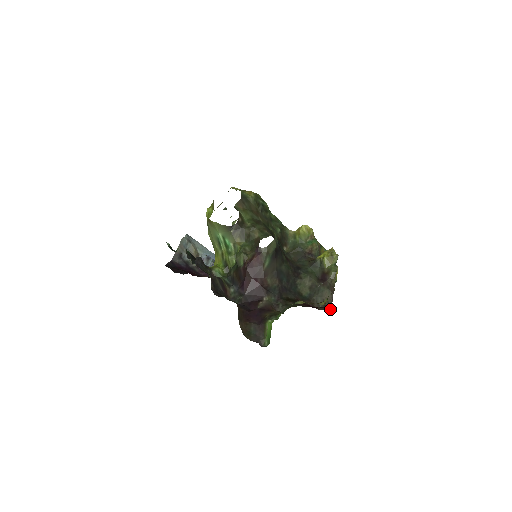
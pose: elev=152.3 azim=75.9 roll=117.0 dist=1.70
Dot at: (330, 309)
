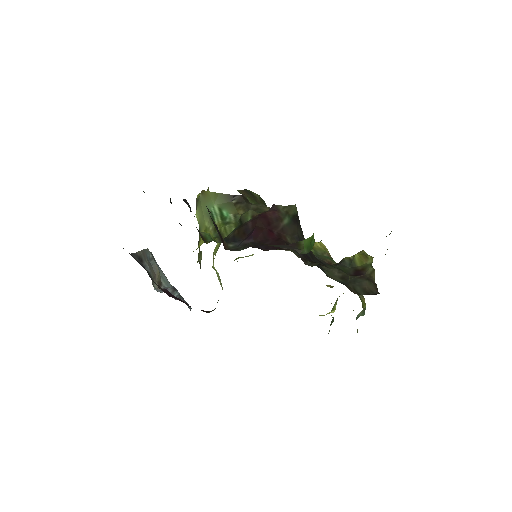
Dot at: (379, 293)
